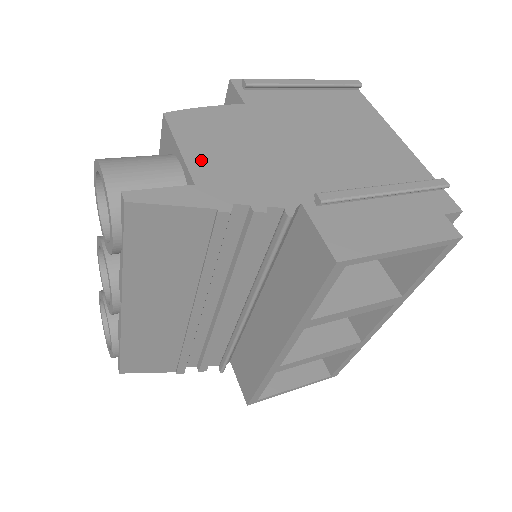
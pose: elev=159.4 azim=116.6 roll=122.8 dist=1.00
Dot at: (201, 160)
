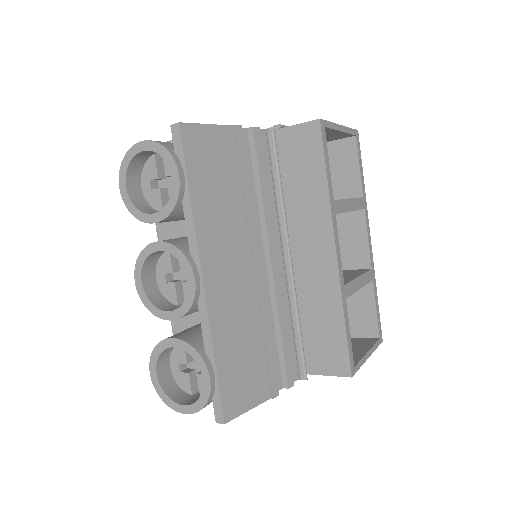
Dot at: occluded
